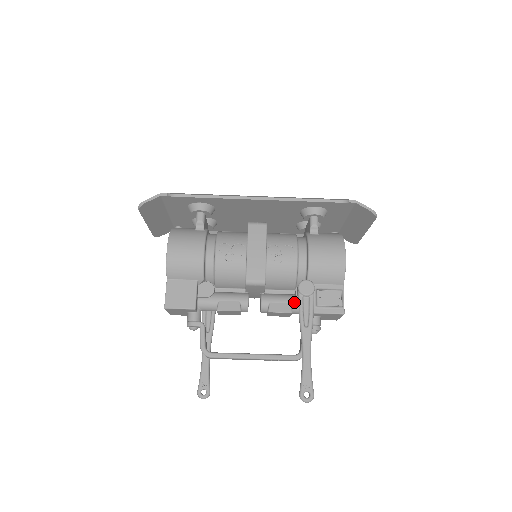
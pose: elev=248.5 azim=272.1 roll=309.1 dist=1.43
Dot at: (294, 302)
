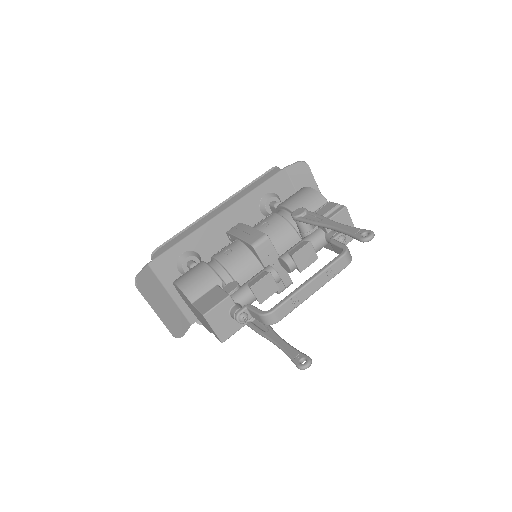
Dot at: (306, 238)
